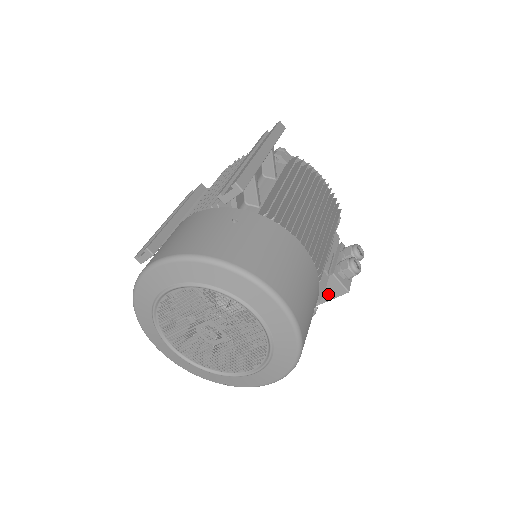
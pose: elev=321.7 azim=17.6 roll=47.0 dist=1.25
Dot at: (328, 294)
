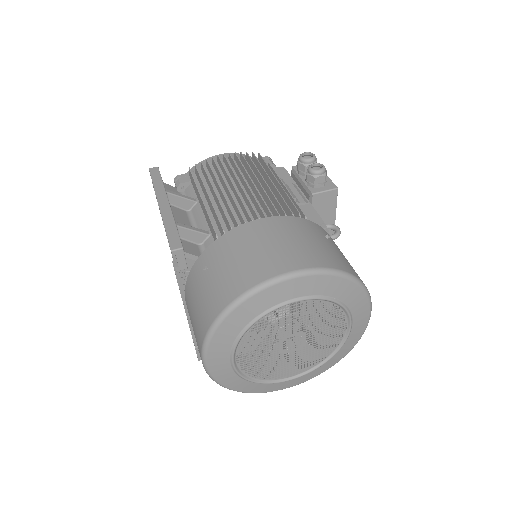
Dot at: (329, 207)
